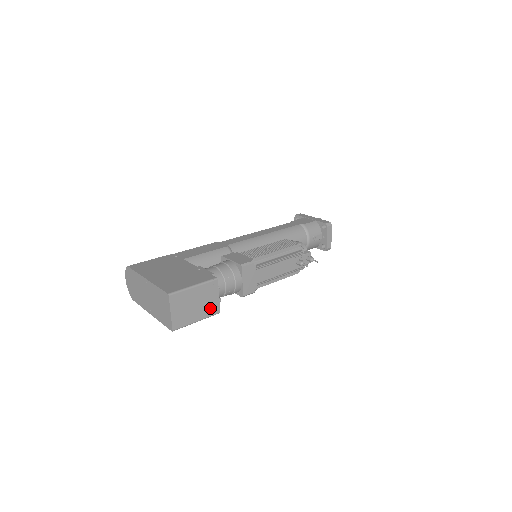
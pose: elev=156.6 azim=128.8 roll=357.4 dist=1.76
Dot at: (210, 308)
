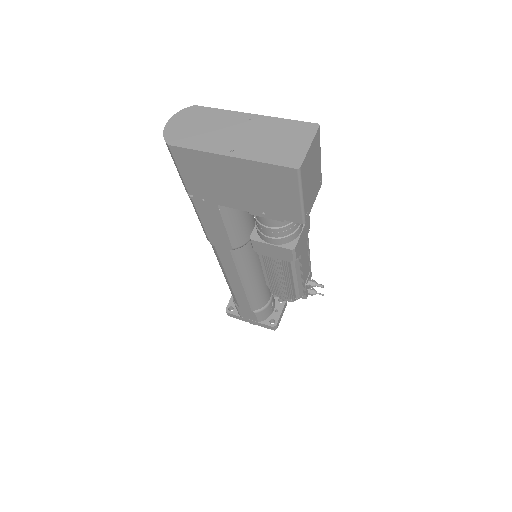
Dot at: (308, 203)
